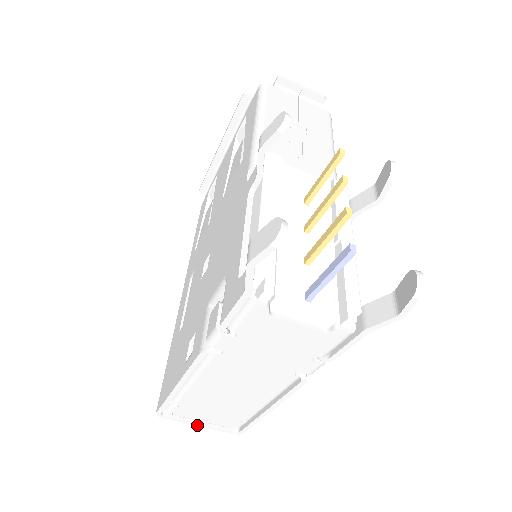
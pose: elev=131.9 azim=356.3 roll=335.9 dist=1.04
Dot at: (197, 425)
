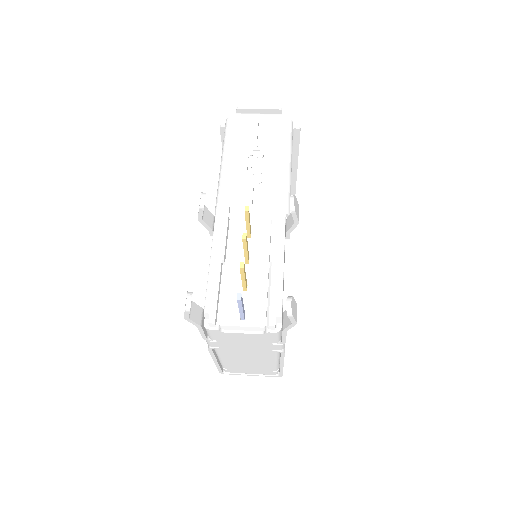
Dot at: (250, 375)
